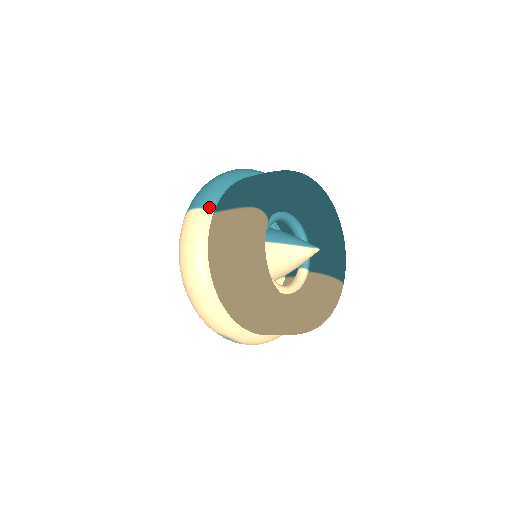
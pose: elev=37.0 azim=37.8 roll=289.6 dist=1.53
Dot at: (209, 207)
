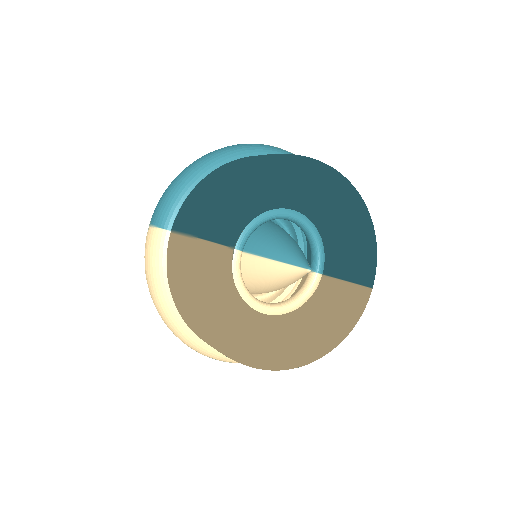
Dot at: (164, 225)
